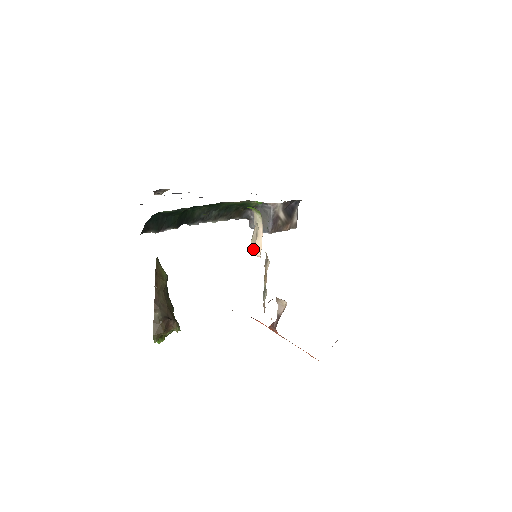
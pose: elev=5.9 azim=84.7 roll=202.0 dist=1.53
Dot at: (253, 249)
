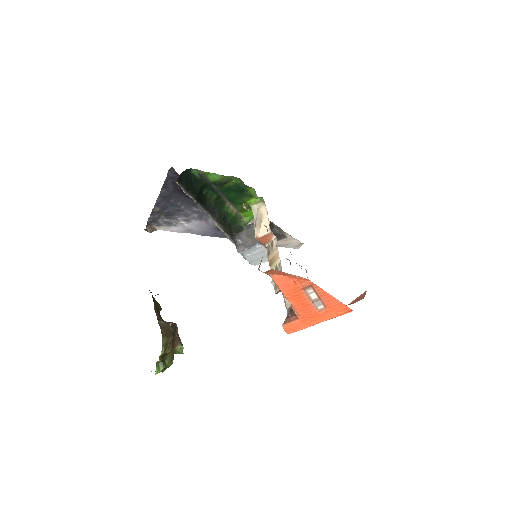
Dot at: (259, 232)
